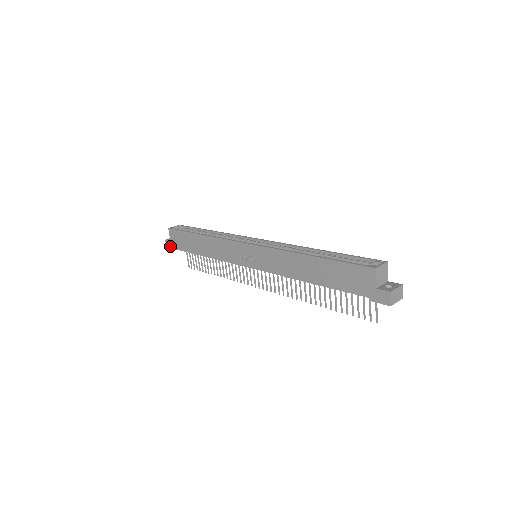
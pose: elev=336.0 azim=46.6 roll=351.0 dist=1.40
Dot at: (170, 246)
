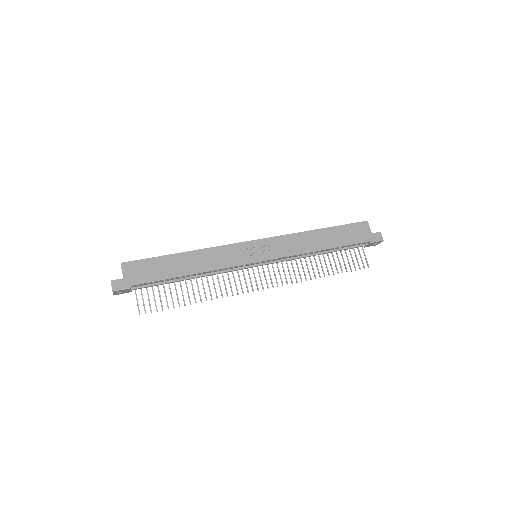
Dot at: (122, 285)
